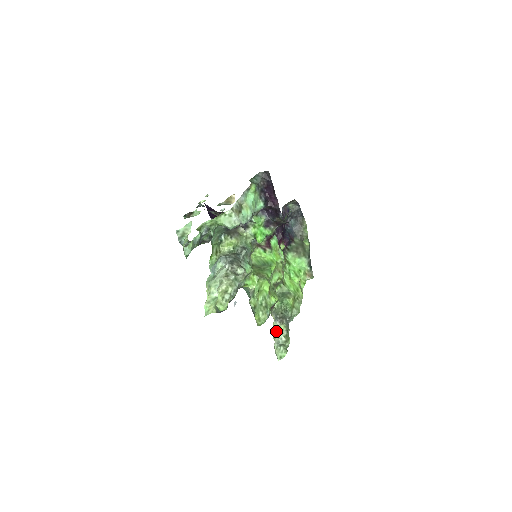
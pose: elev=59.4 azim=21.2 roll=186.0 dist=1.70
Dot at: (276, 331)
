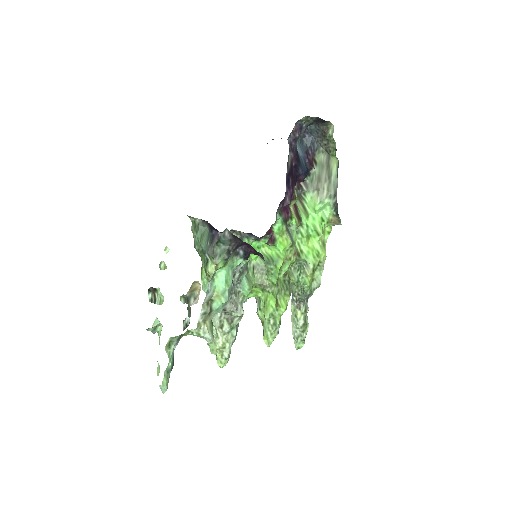
Dot at: (293, 316)
